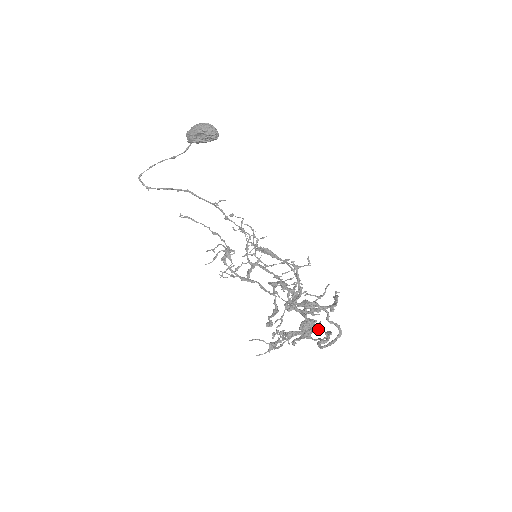
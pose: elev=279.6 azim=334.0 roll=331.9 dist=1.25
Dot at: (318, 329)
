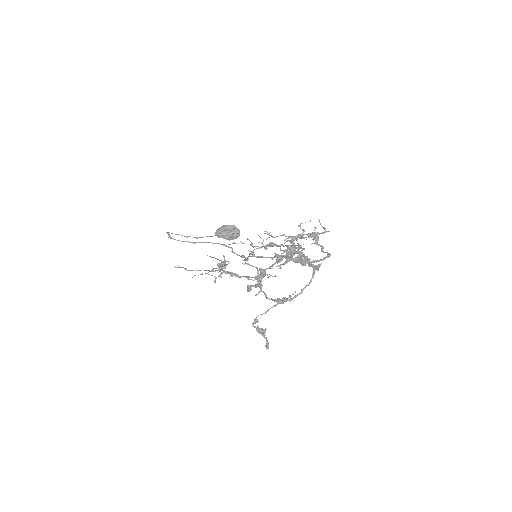
Dot at: (267, 344)
